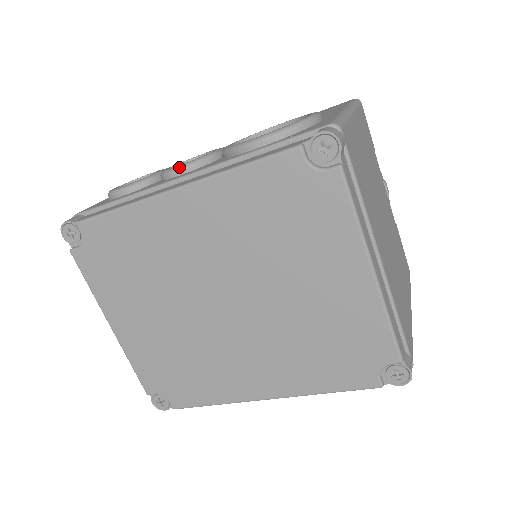
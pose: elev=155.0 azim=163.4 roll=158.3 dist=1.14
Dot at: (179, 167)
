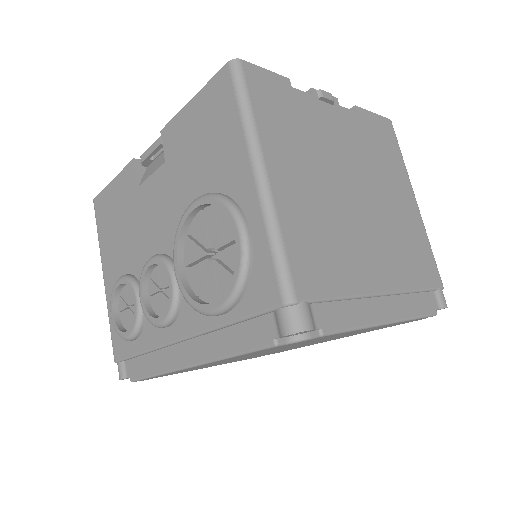
Dot at: (162, 325)
